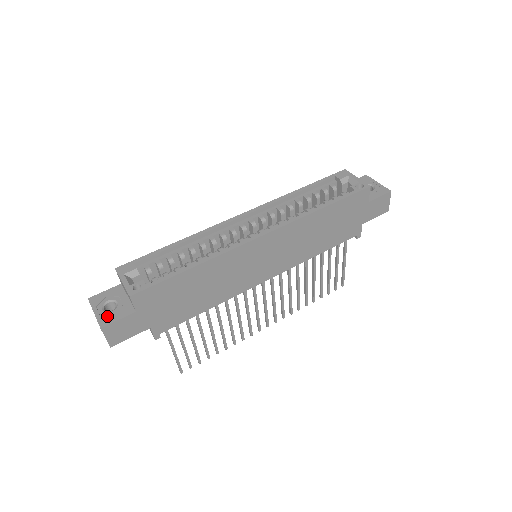
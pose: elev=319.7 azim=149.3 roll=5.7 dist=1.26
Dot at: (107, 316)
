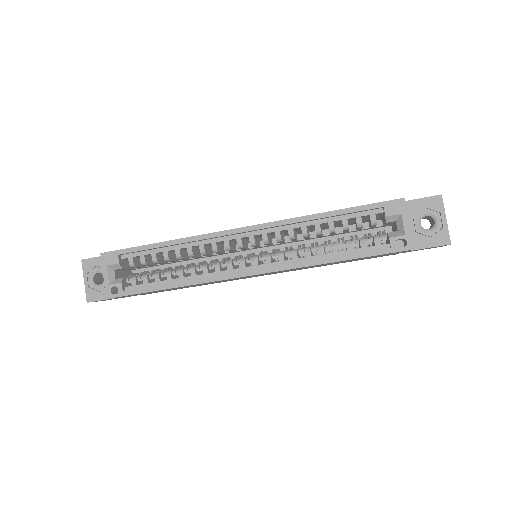
Dot at: (94, 291)
